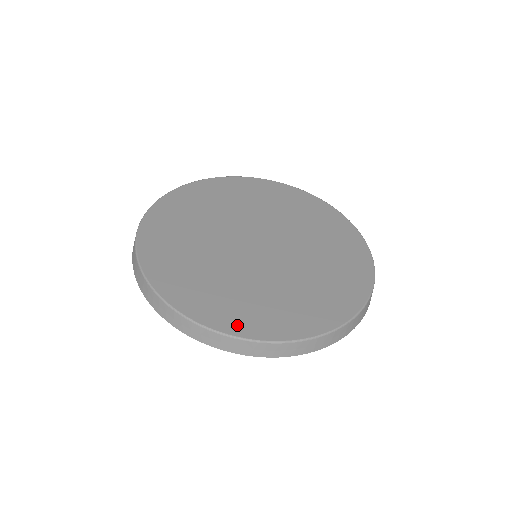
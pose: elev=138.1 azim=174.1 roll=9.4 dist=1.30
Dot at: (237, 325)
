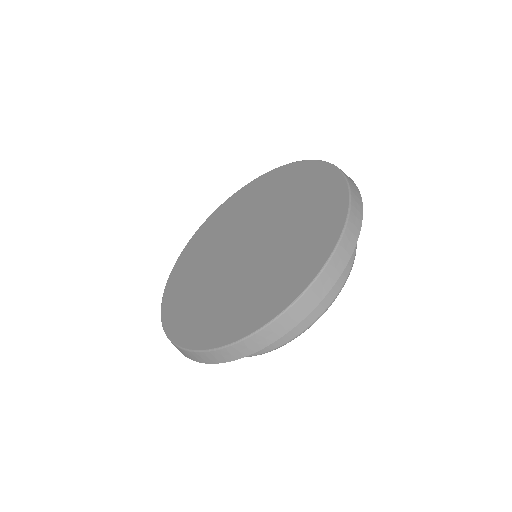
Dot at: (293, 289)
